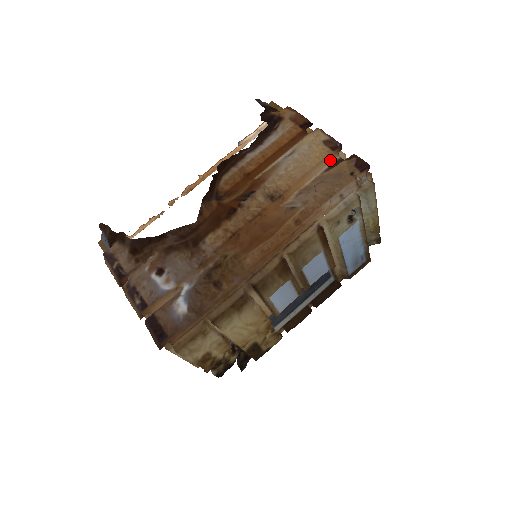
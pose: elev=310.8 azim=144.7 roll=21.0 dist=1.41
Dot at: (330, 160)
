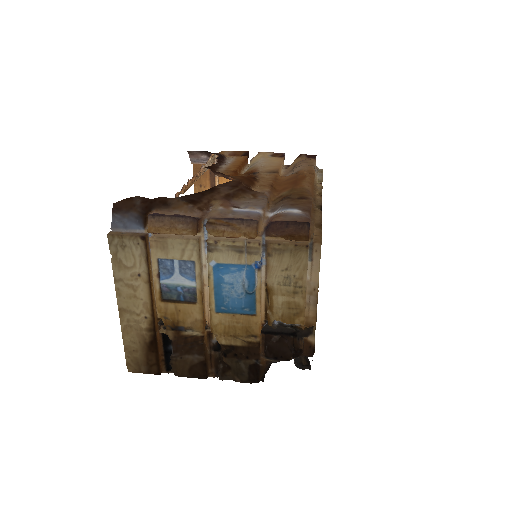
Dot at: (283, 165)
